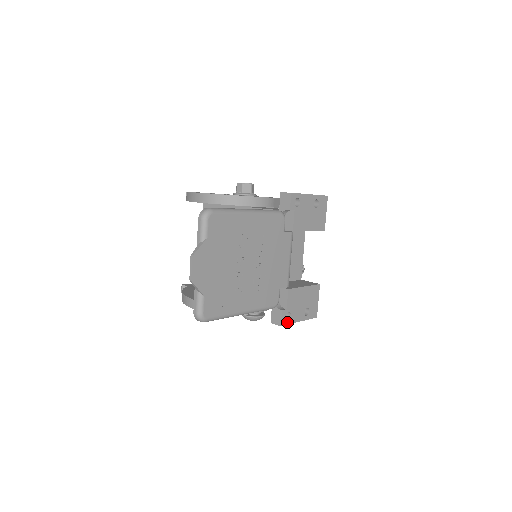
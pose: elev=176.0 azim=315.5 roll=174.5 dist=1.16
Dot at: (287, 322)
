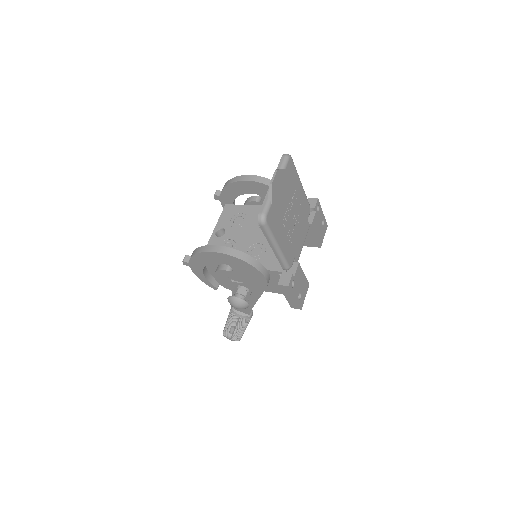
Dot at: (291, 288)
